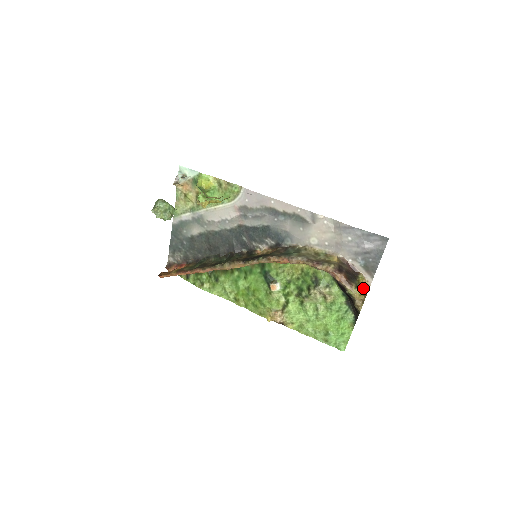
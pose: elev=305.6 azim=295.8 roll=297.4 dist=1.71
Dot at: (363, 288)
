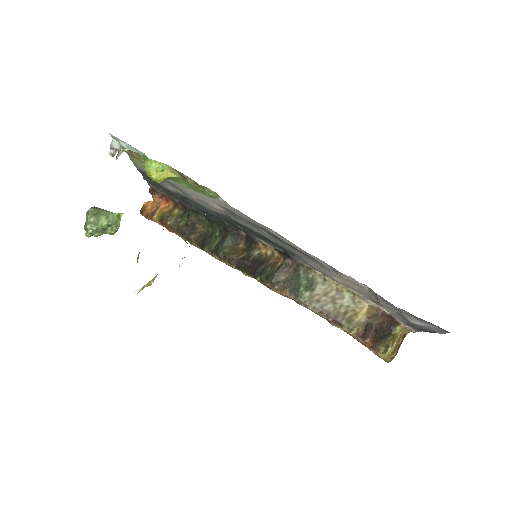
Dot at: (400, 333)
